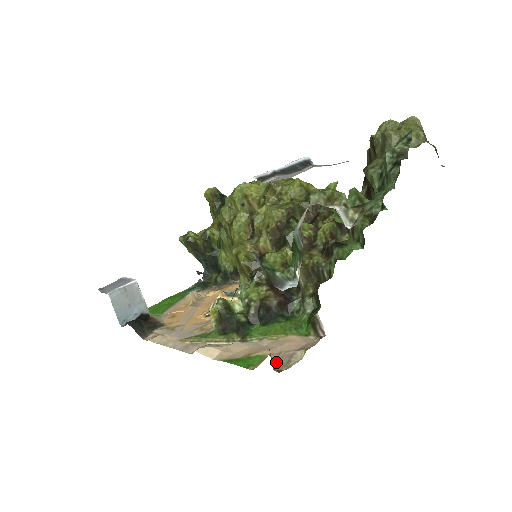
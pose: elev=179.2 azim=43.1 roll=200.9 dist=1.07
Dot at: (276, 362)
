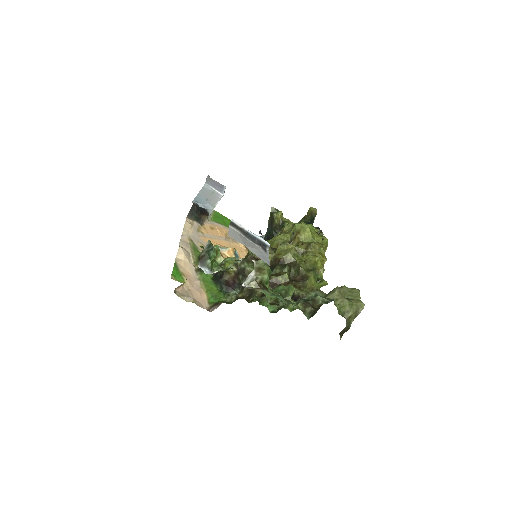
Dot at: (181, 289)
